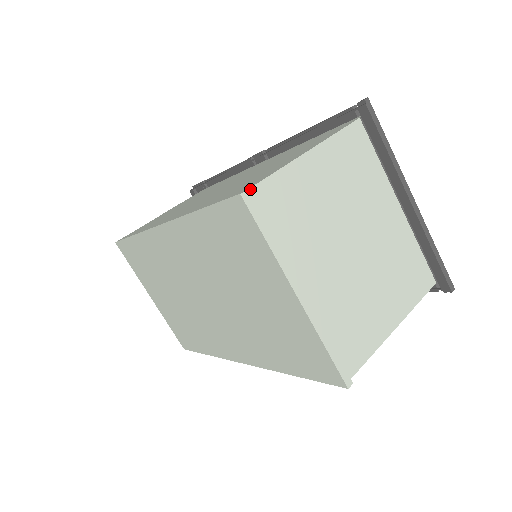
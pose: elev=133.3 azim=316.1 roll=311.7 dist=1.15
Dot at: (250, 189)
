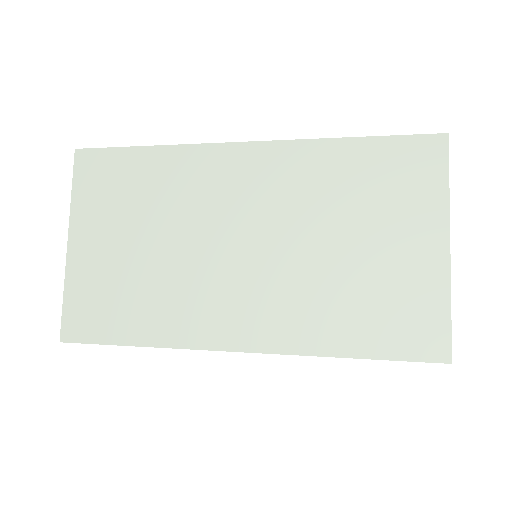
Dot at: occluded
